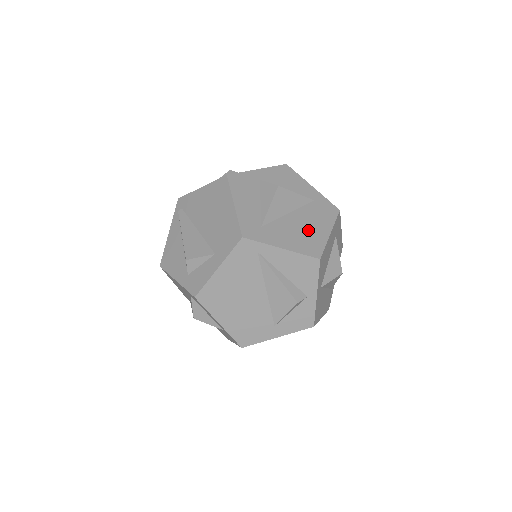
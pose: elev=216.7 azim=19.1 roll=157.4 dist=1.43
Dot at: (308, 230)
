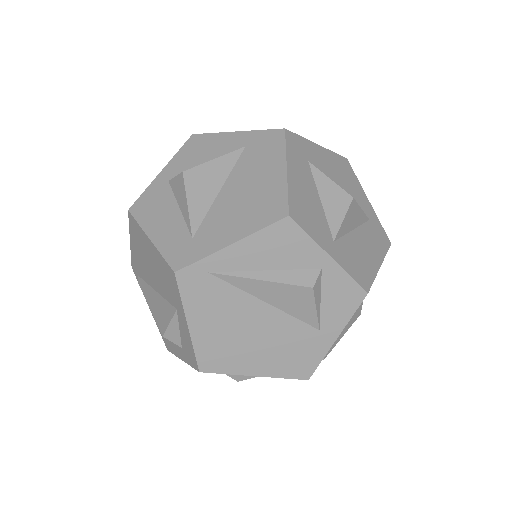
Dot at: (254, 191)
